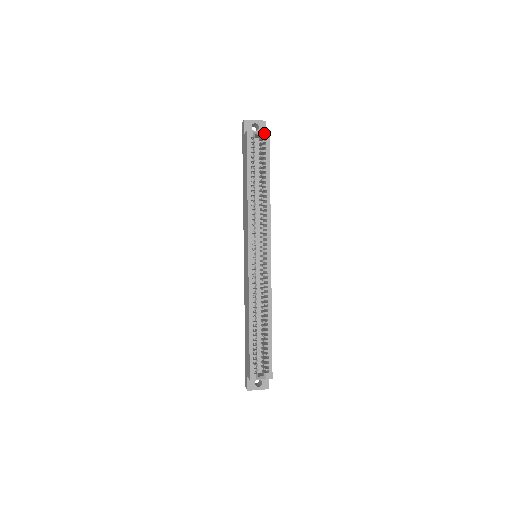
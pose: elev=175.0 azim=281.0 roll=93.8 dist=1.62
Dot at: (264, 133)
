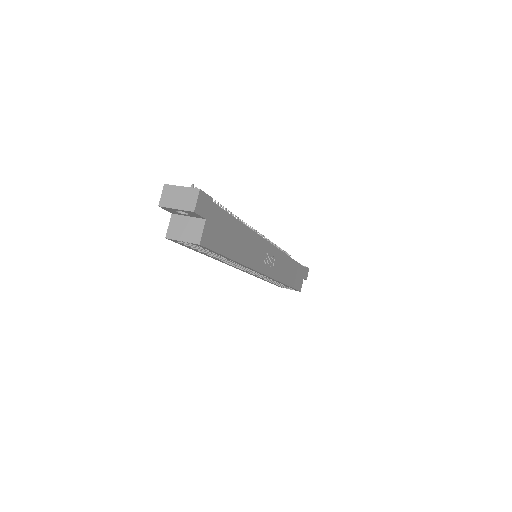
Dot at: (192, 243)
